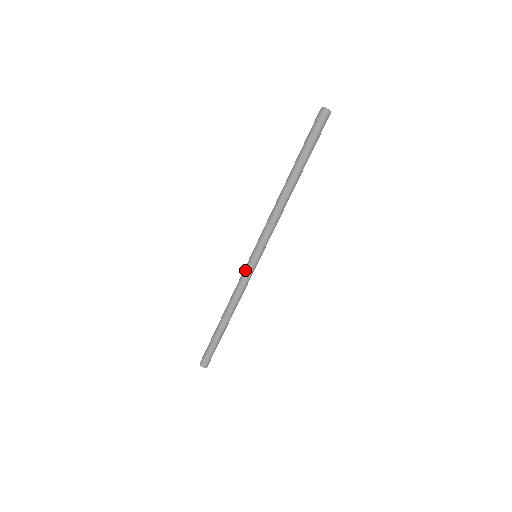
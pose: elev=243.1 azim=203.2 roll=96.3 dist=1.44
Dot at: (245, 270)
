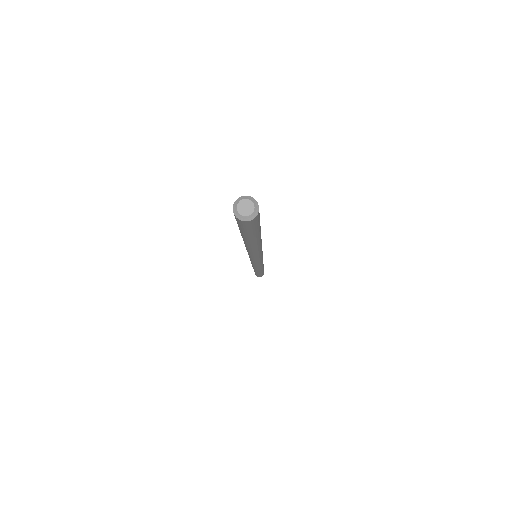
Dot at: occluded
